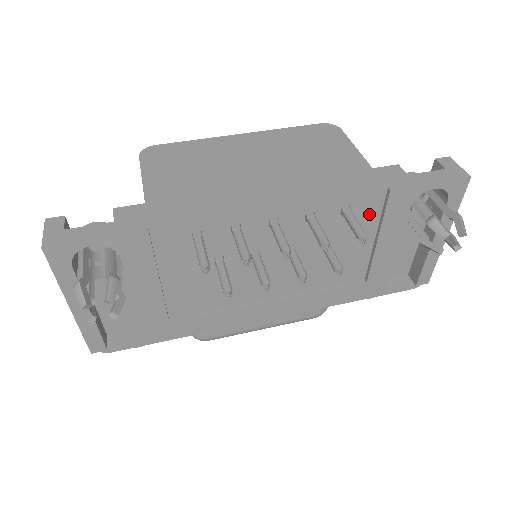
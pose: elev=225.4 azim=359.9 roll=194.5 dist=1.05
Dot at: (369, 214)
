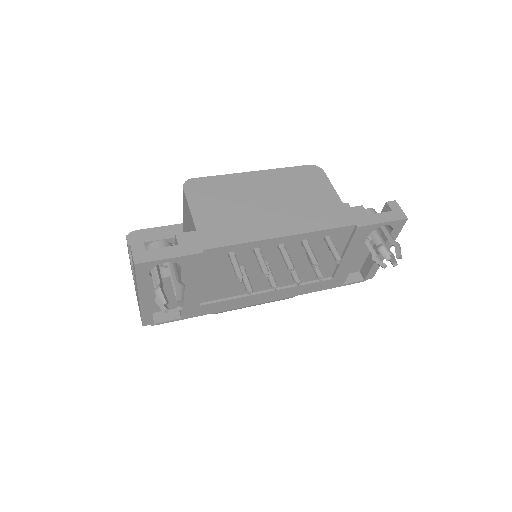
Dot at: (341, 239)
